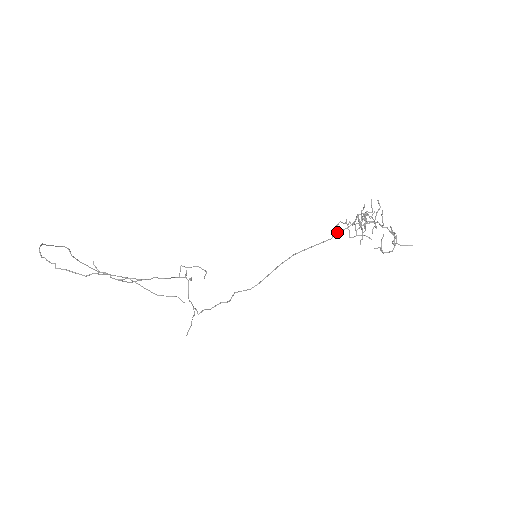
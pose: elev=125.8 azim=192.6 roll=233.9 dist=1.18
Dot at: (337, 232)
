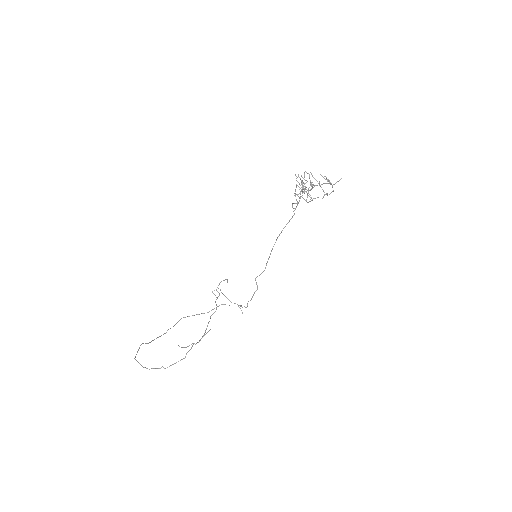
Dot at: (295, 209)
